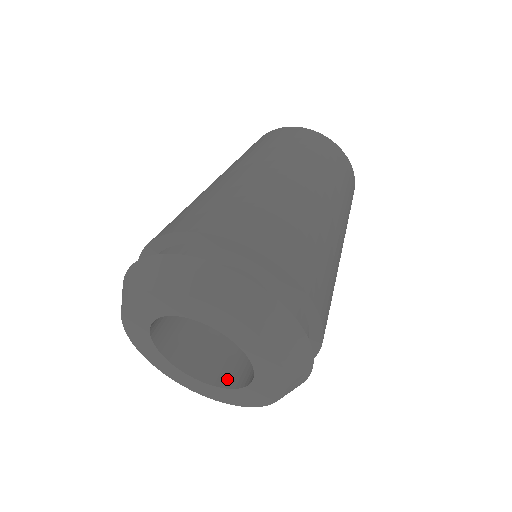
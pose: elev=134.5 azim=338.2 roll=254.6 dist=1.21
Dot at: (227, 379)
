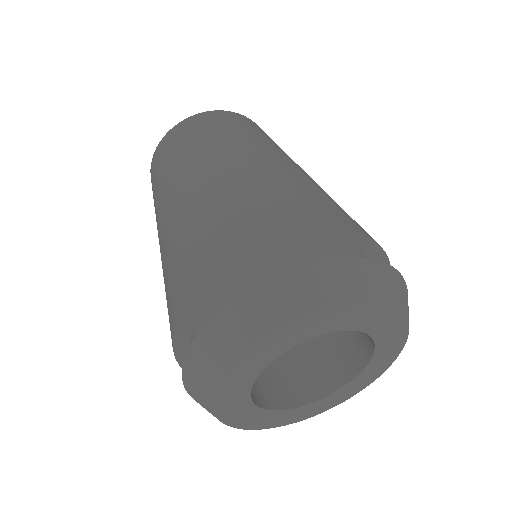
Dot at: (301, 394)
